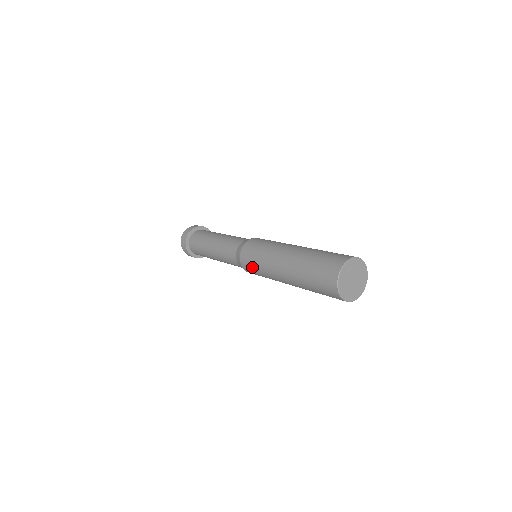
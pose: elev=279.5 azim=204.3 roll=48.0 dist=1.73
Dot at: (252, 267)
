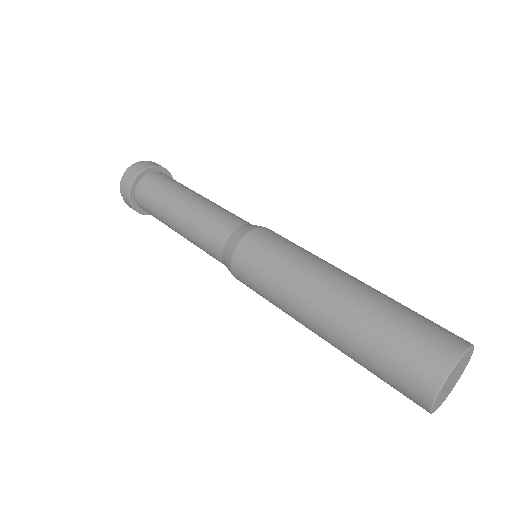
Dot at: (253, 285)
